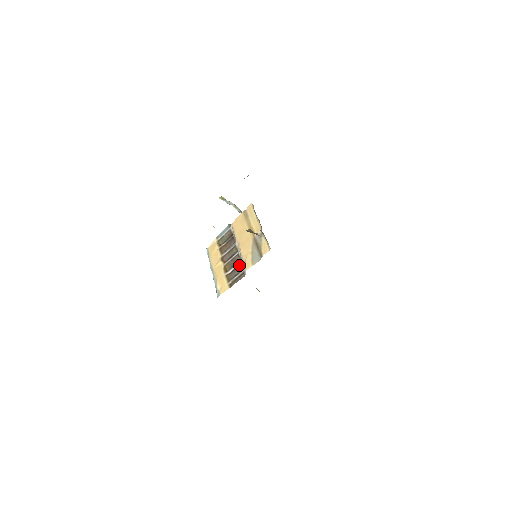
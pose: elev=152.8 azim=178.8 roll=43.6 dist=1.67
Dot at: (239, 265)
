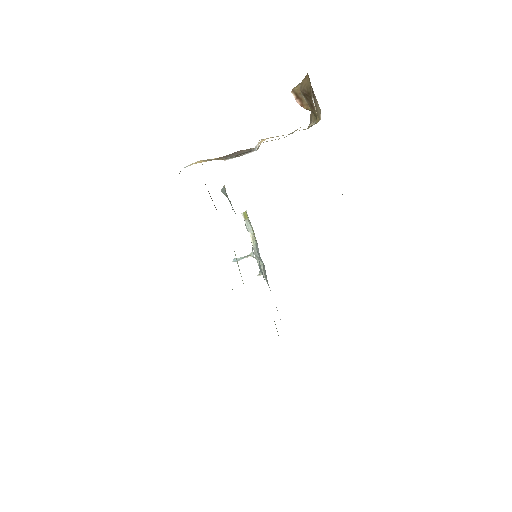
Dot at: occluded
